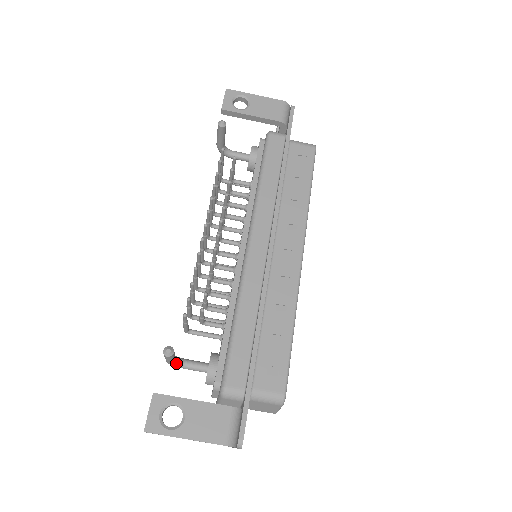
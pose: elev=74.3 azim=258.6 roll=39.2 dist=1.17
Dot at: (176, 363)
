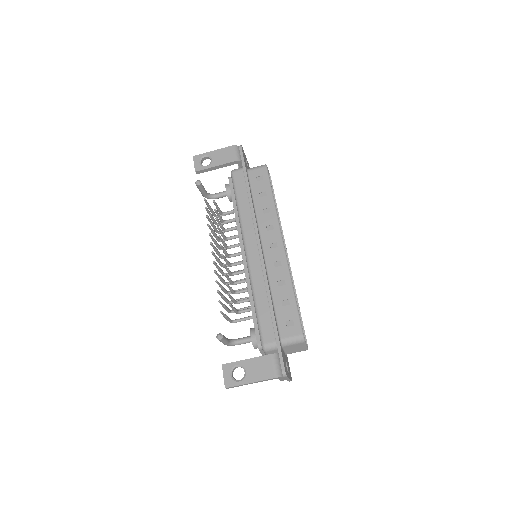
Dot at: (231, 343)
